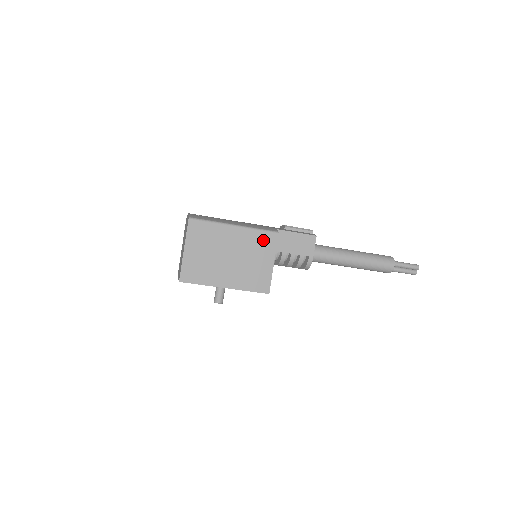
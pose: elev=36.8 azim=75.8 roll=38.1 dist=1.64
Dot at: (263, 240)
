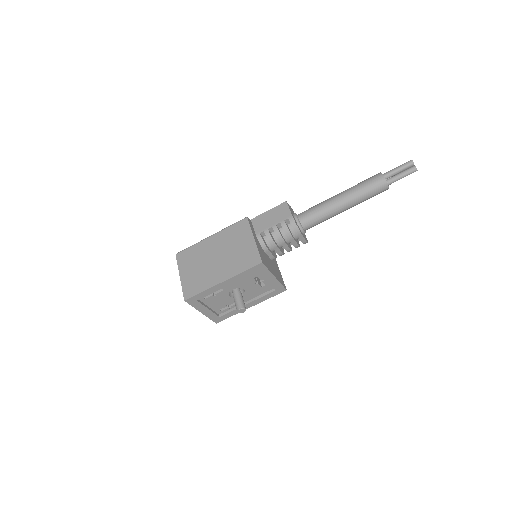
Dot at: (237, 230)
